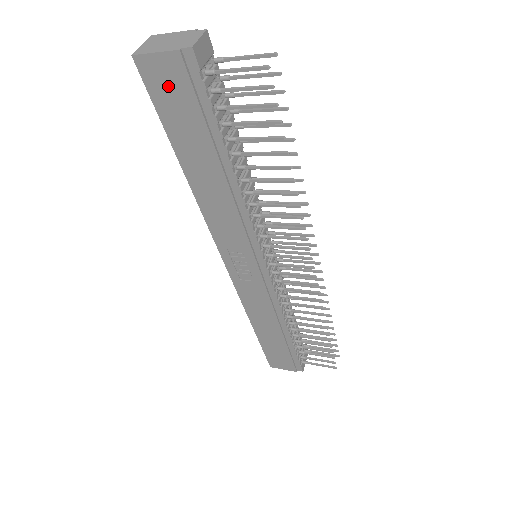
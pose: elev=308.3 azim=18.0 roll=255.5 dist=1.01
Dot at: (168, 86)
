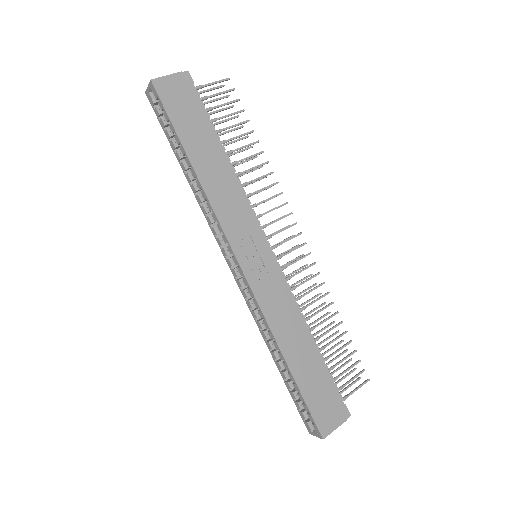
Dot at: (176, 96)
